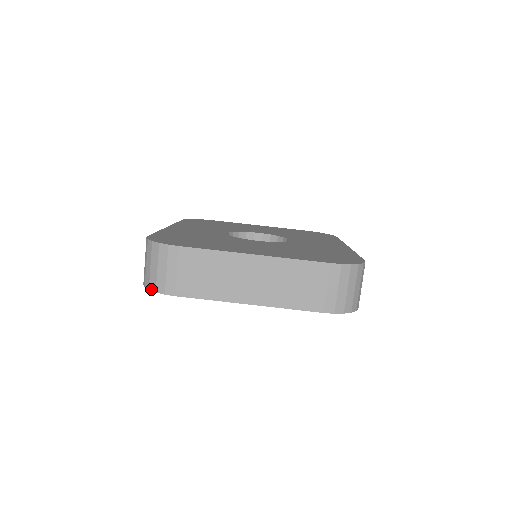
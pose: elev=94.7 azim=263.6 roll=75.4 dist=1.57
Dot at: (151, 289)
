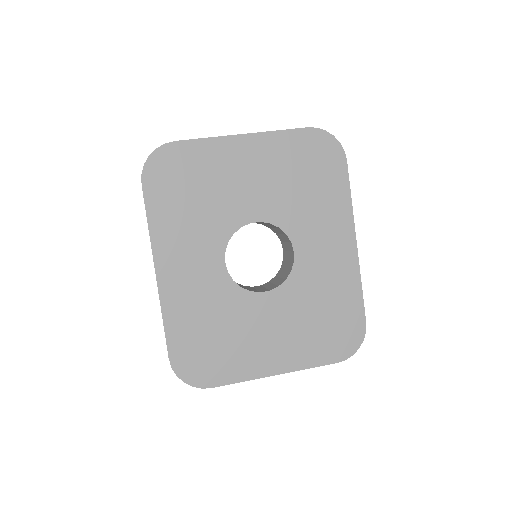
Dot at: (151, 153)
